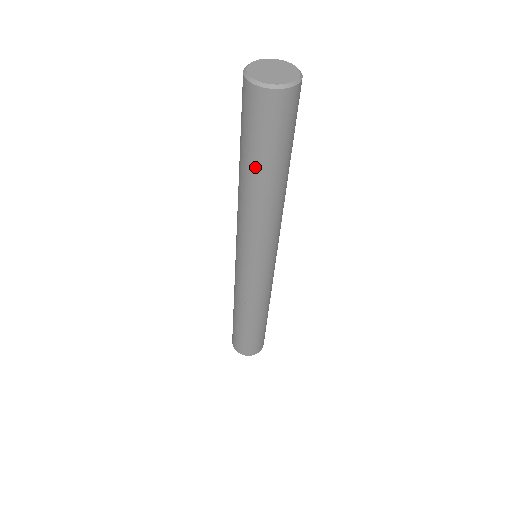
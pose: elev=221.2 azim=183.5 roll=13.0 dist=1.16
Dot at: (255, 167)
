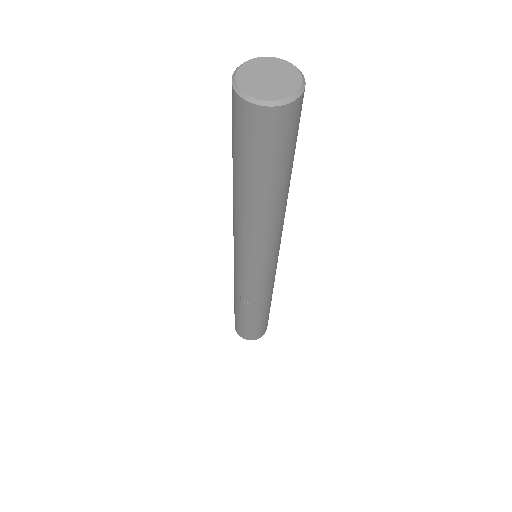
Dot at: (245, 181)
